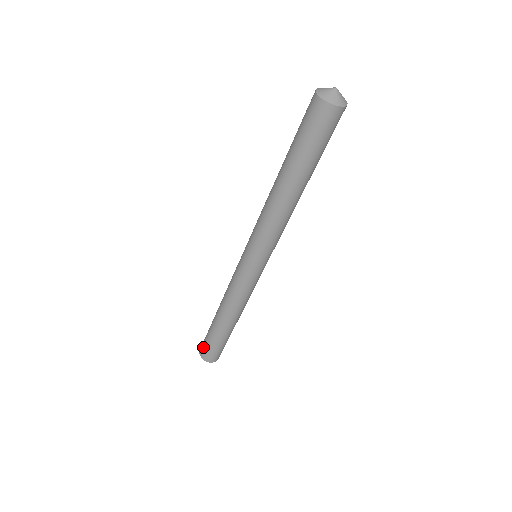
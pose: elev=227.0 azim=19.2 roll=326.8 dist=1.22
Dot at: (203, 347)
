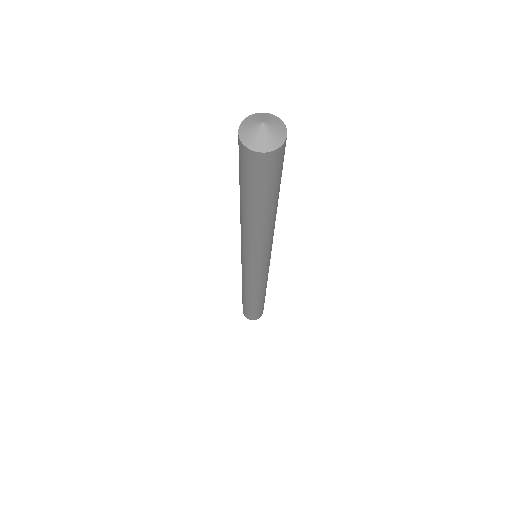
Dot at: occluded
